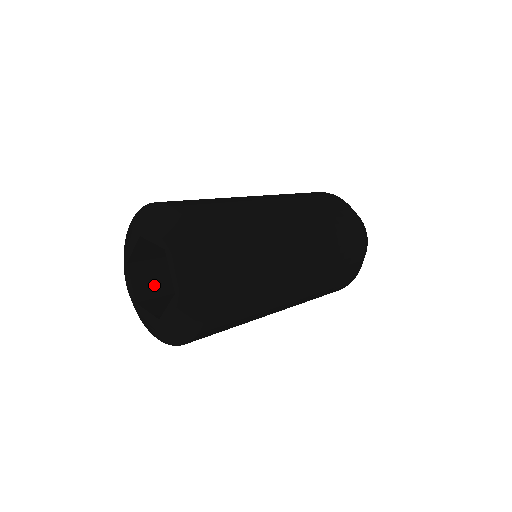
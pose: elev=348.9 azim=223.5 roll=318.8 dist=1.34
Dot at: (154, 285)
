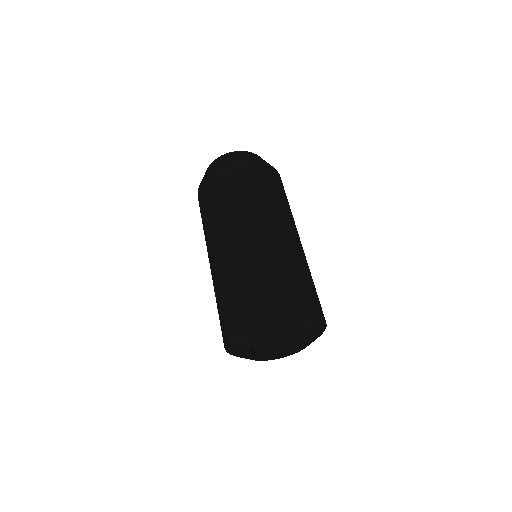
Dot at: (271, 341)
